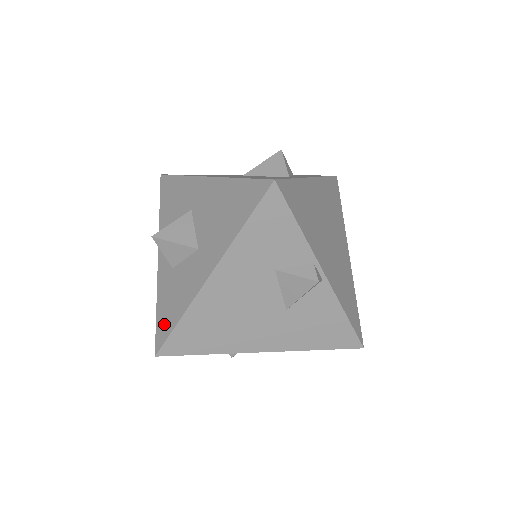
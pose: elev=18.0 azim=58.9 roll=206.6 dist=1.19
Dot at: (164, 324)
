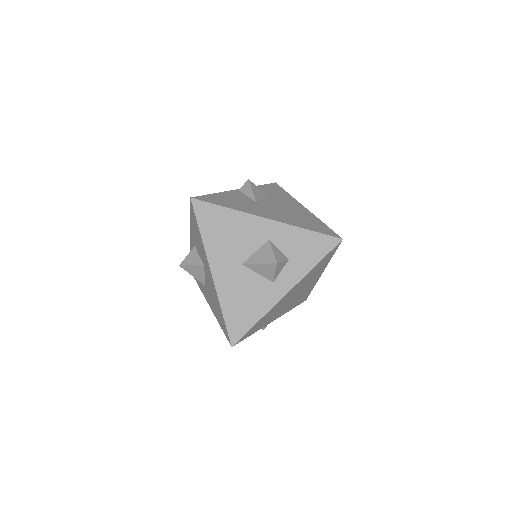
Dot at: occluded
